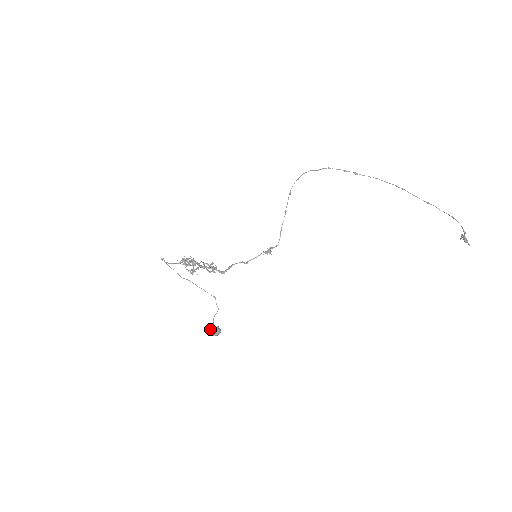
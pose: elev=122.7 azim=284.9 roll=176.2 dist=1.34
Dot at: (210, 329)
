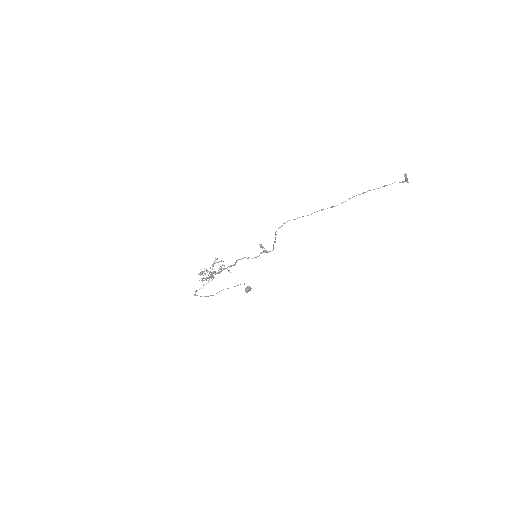
Dot at: (246, 292)
